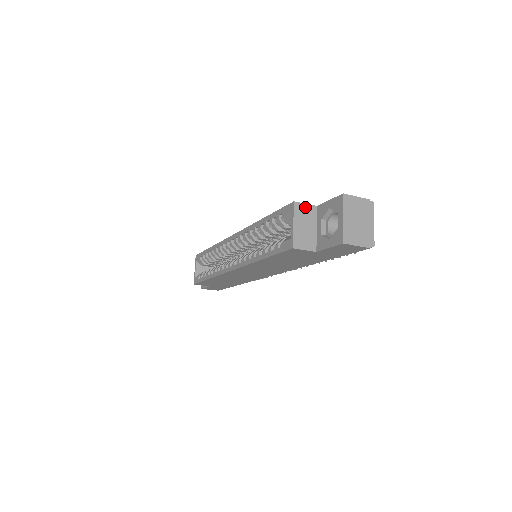
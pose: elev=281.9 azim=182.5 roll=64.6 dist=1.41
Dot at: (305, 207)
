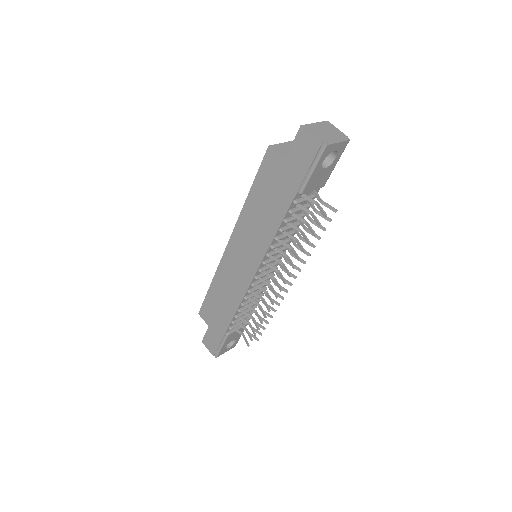
Dot at: occluded
